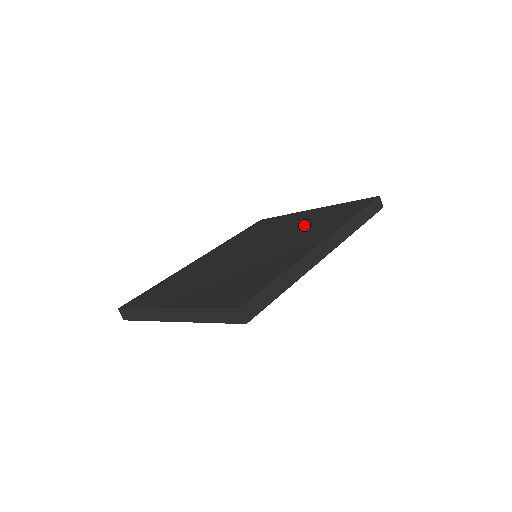
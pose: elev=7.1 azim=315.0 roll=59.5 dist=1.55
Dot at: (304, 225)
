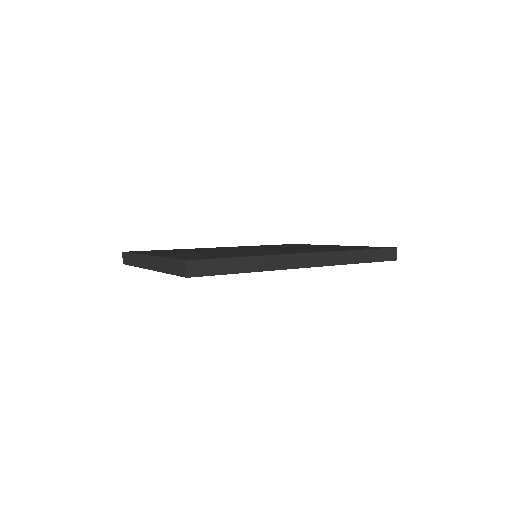
Dot at: (313, 248)
